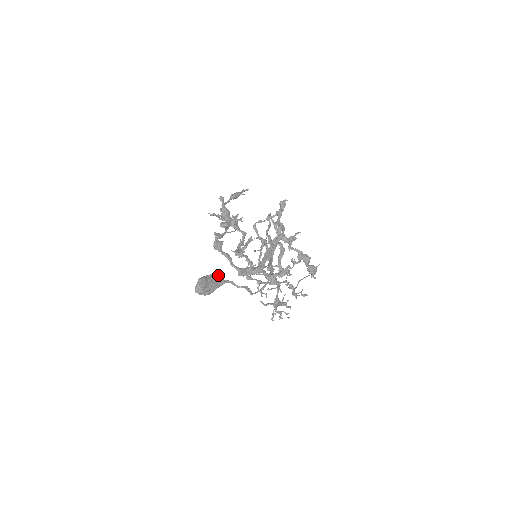
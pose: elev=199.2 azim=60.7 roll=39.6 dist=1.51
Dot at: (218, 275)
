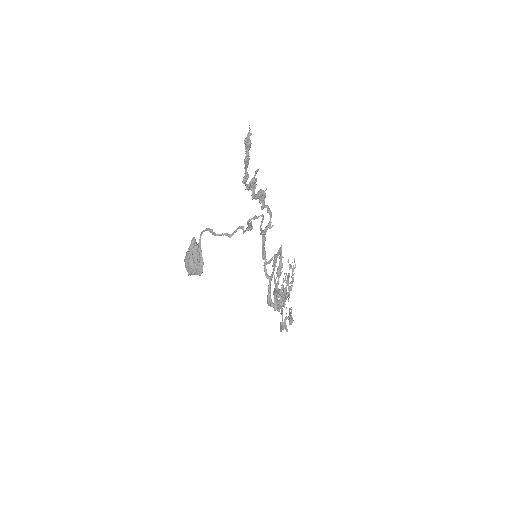
Dot at: (200, 249)
